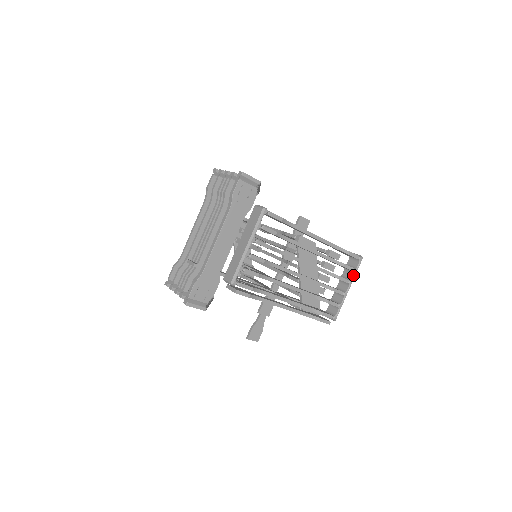
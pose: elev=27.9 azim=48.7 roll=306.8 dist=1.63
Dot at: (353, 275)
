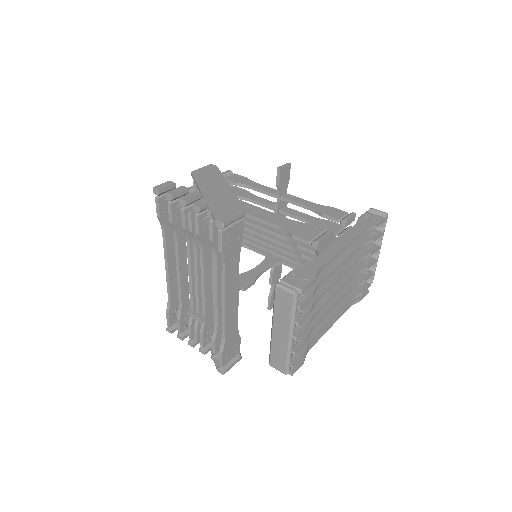
Dot at: (381, 237)
